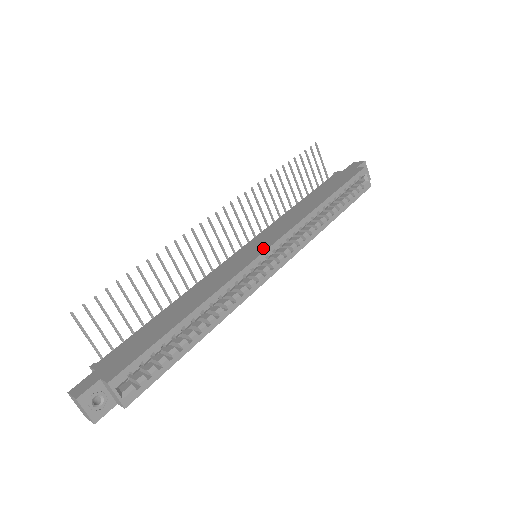
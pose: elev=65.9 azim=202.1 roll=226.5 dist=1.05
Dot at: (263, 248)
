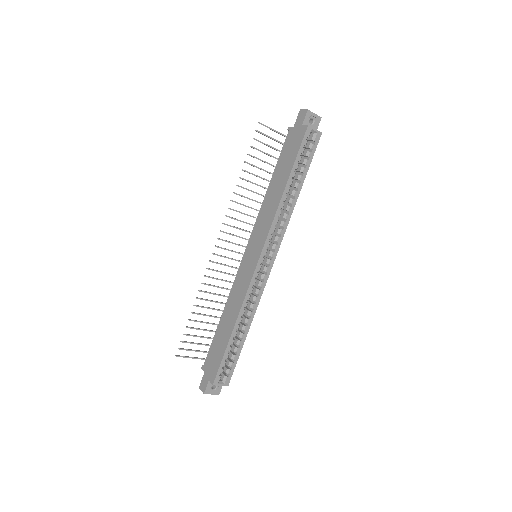
Dot at: (256, 258)
